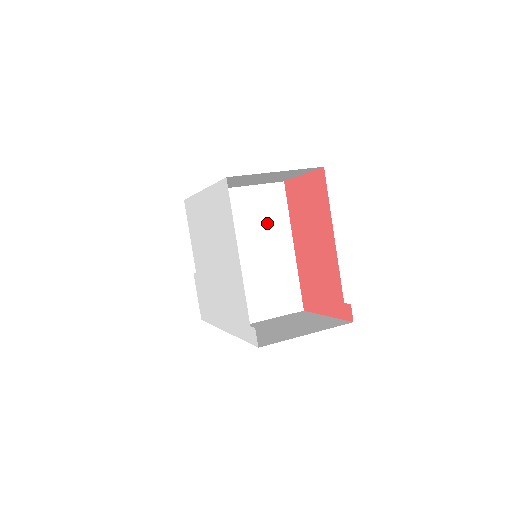
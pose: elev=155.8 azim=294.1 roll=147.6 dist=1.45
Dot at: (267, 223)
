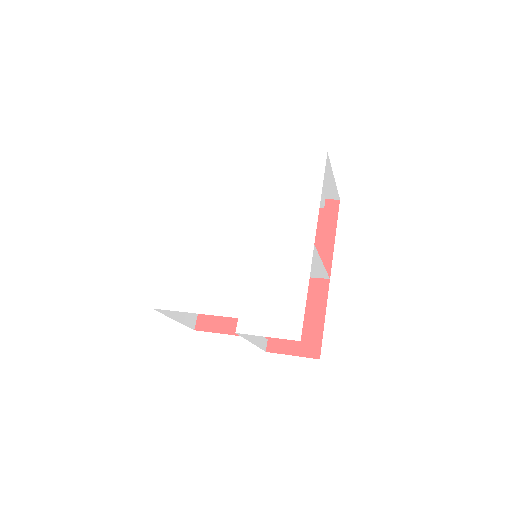
Dot at: occluded
